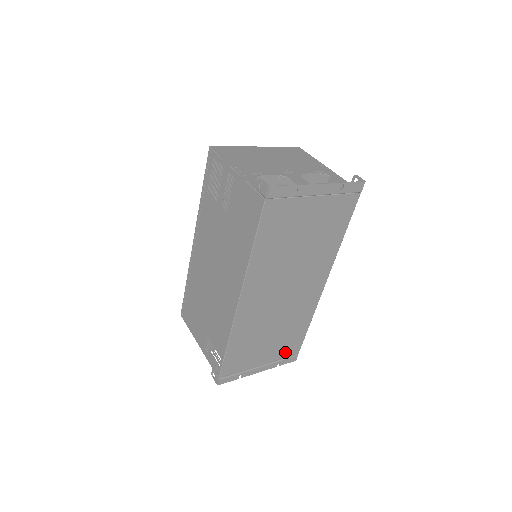
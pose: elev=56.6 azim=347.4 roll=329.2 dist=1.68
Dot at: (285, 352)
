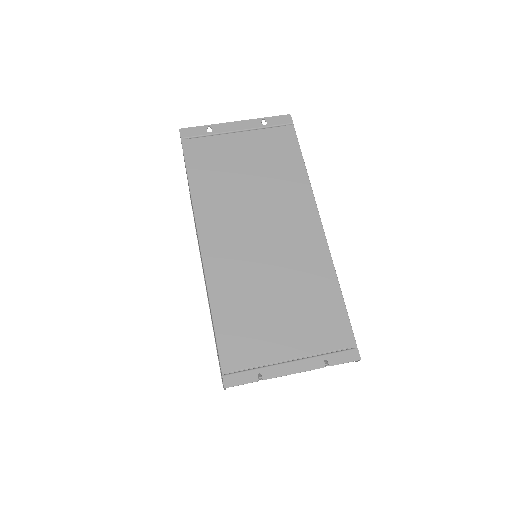
Dot at: (325, 339)
